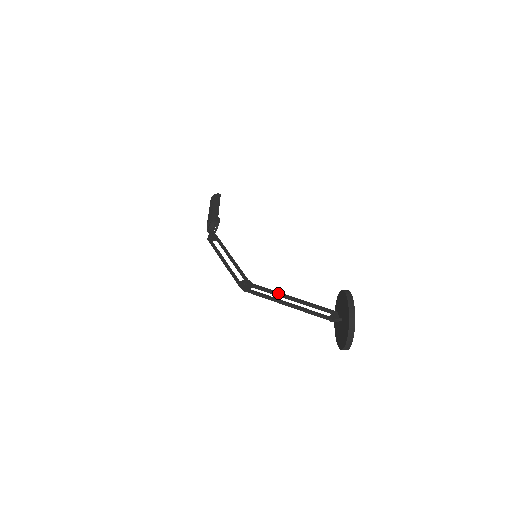
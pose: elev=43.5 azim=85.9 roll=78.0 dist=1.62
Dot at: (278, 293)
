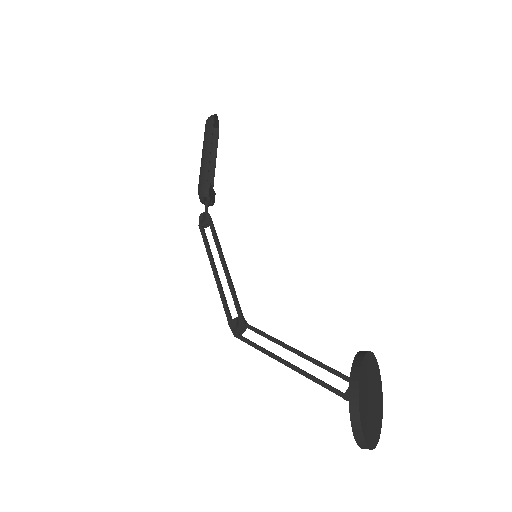
Dot at: (276, 343)
